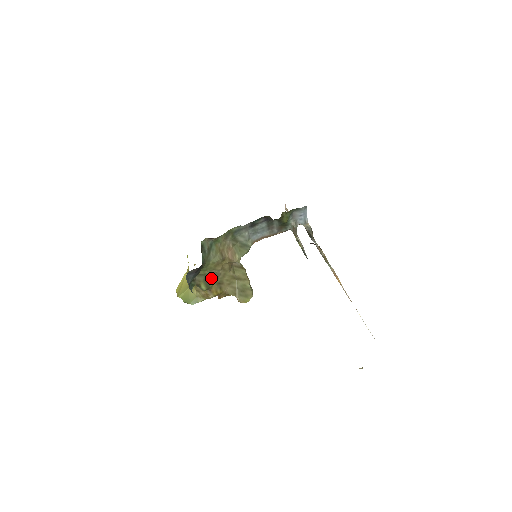
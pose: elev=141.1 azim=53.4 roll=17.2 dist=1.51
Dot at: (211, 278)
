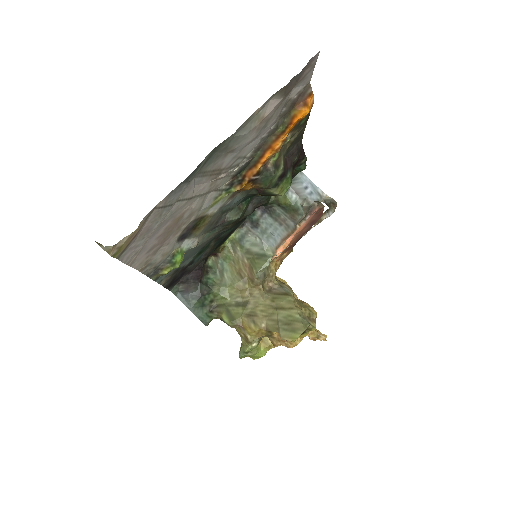
Dot at: (237, 309)
